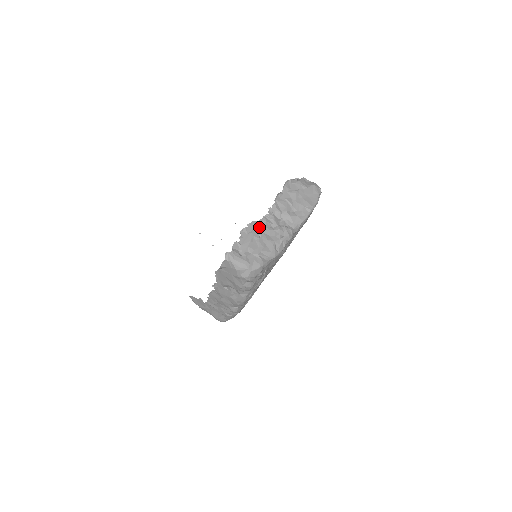
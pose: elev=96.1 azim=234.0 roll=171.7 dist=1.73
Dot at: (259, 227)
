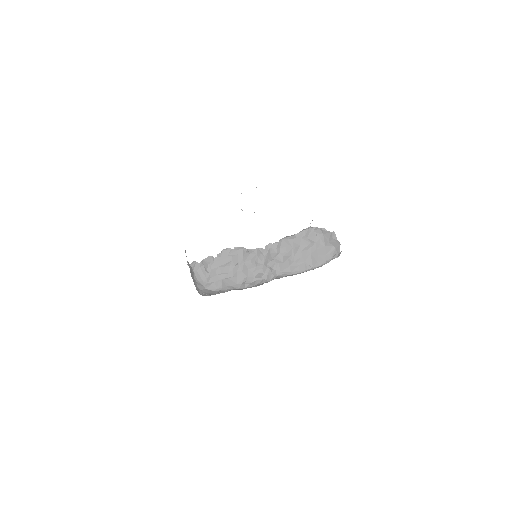
Dot at: (245, 255)
